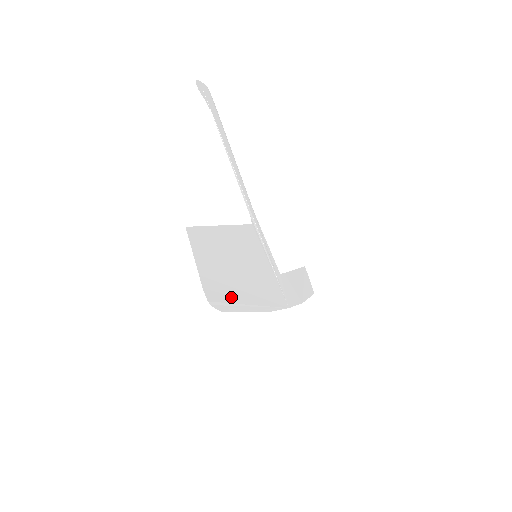
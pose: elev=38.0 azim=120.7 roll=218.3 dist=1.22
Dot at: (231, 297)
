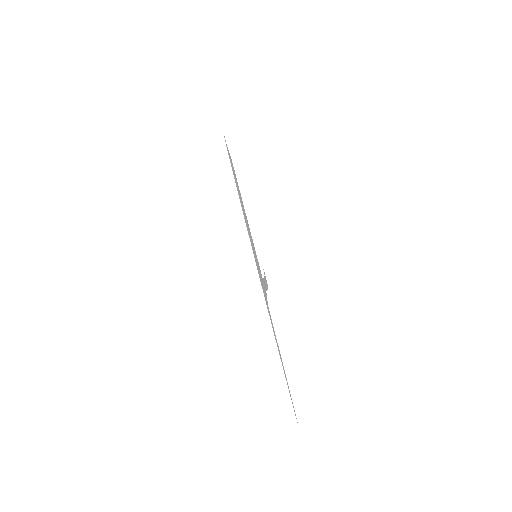
Dot at: occluded
